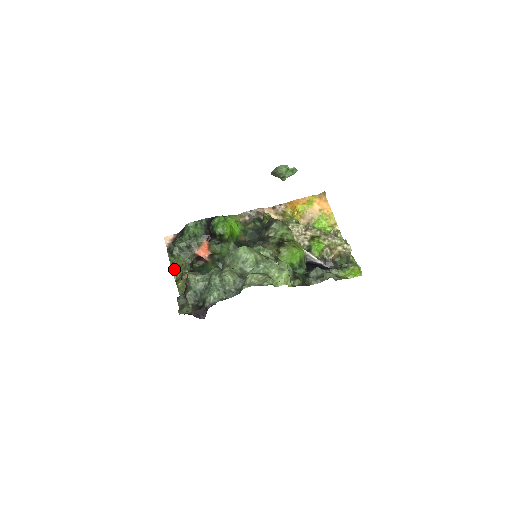
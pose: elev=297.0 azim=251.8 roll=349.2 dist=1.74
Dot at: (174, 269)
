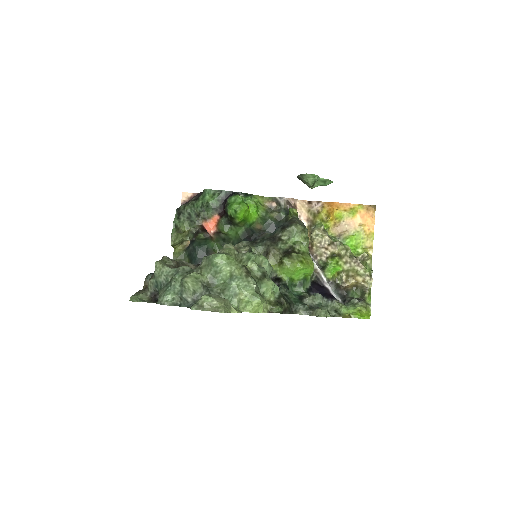
Dot at: (174, 233)
